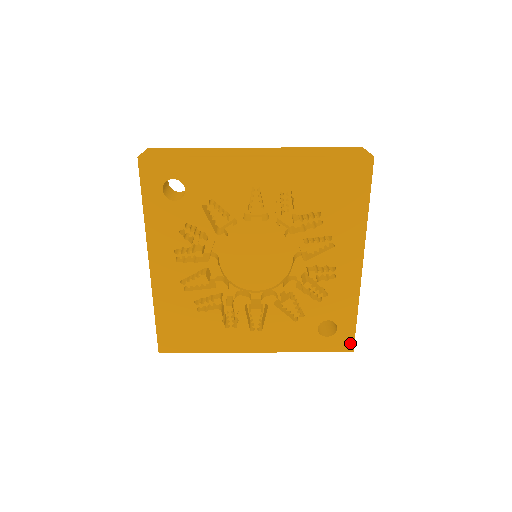
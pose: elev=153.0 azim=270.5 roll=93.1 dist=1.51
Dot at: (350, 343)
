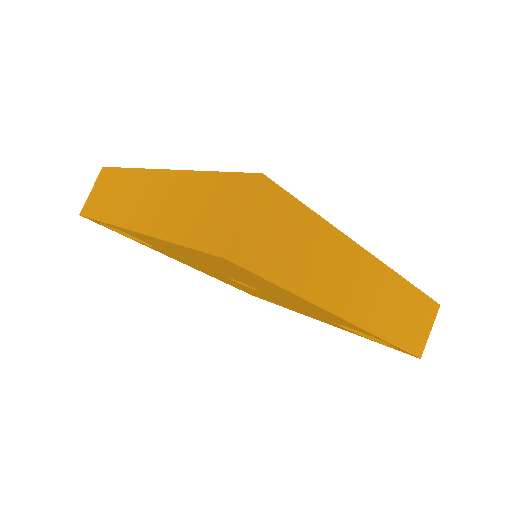
Dot at: occluded
